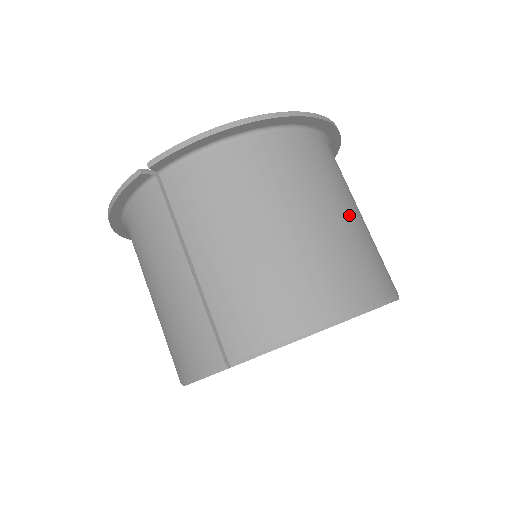
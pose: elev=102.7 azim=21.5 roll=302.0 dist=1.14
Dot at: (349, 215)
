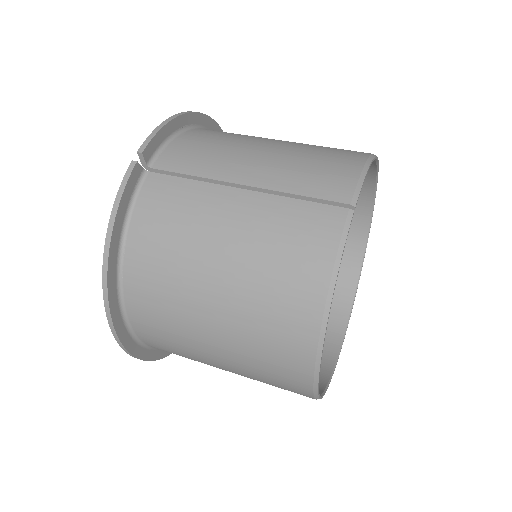
Dot at: occluded
